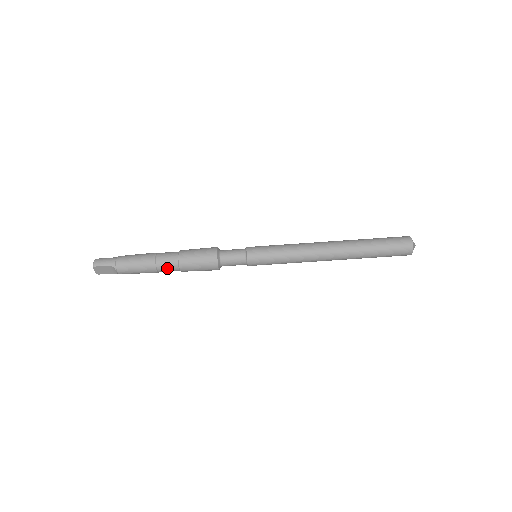
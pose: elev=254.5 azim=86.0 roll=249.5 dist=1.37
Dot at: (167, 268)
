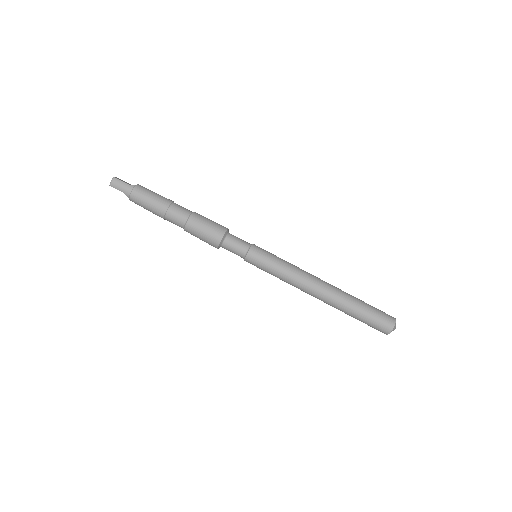
Dot at: (174, 223)
